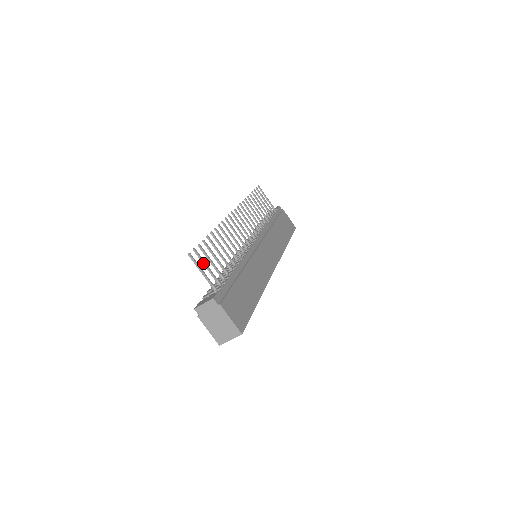
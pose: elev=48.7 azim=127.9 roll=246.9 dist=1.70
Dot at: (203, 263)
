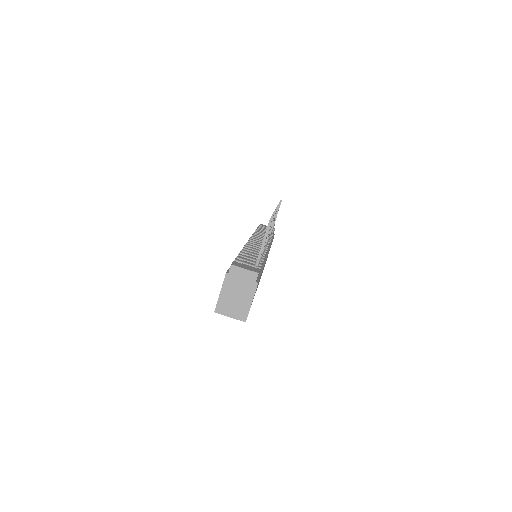
Dot at: occluded
